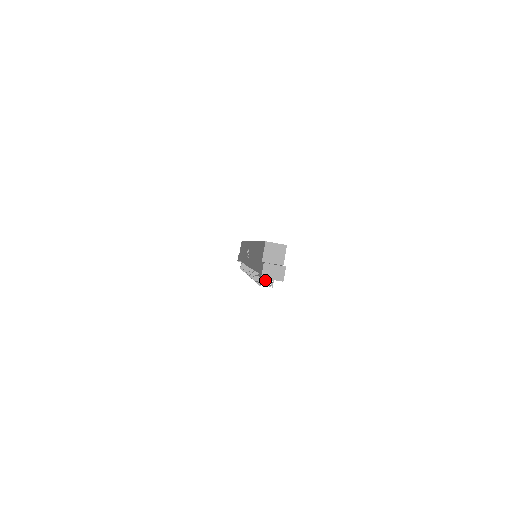
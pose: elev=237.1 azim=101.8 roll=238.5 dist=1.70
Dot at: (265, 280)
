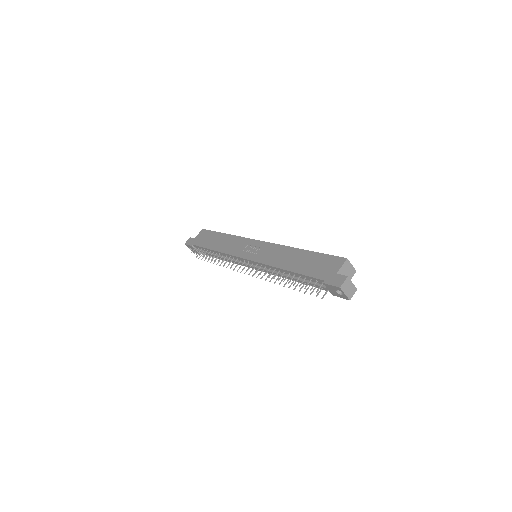
Dot at: (290, 286)
